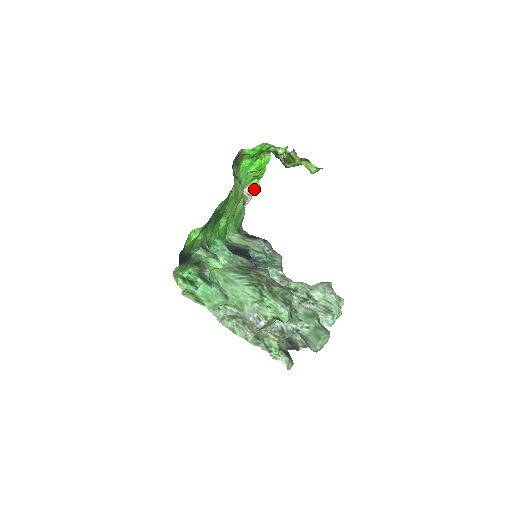
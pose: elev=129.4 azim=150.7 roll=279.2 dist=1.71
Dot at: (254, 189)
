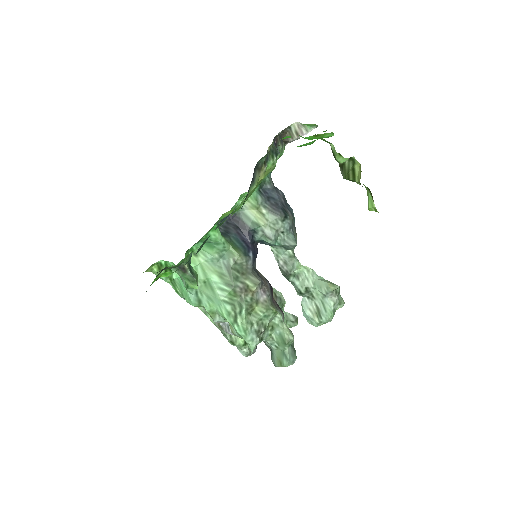
Dot at: (307, 130)
